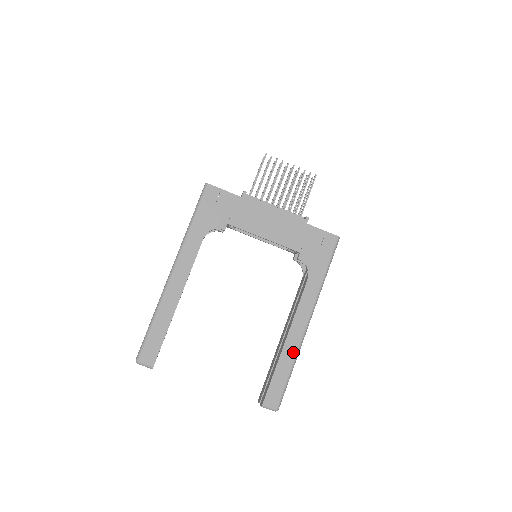
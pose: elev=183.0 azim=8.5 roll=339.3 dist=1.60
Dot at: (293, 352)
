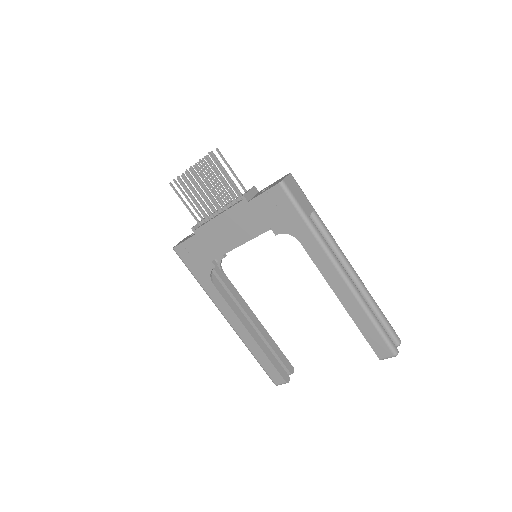
Dot at: (356, 306)
